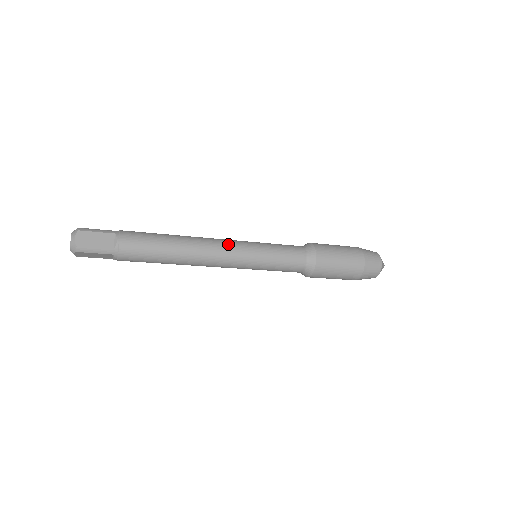
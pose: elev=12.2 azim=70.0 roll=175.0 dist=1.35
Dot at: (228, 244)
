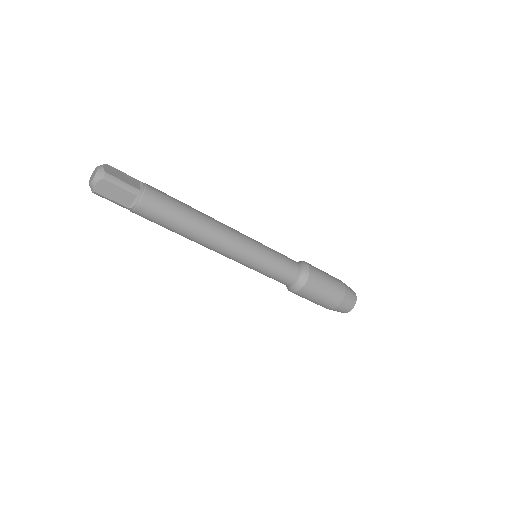
Dot at: occluded
